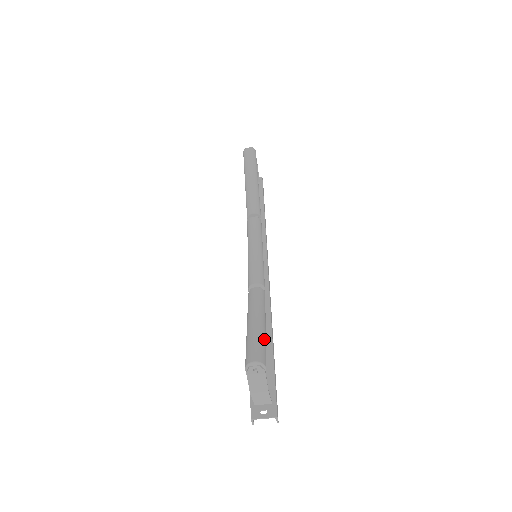
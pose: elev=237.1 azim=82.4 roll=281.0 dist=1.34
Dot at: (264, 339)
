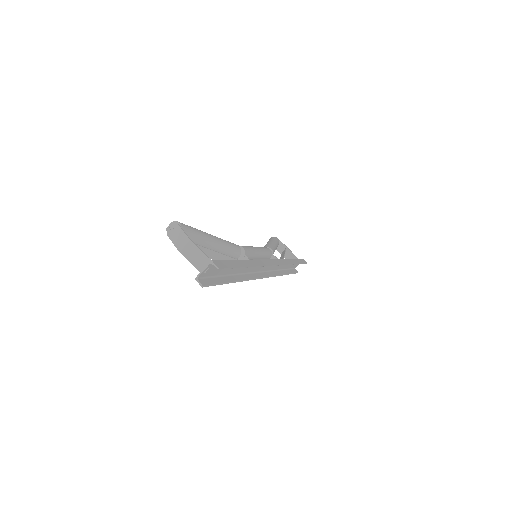
Dot at: (197, 229)
